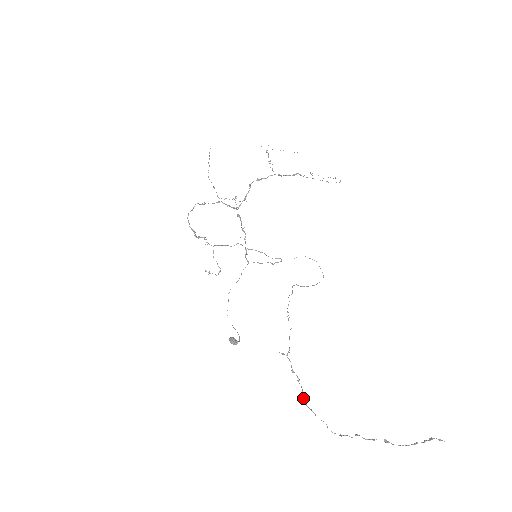
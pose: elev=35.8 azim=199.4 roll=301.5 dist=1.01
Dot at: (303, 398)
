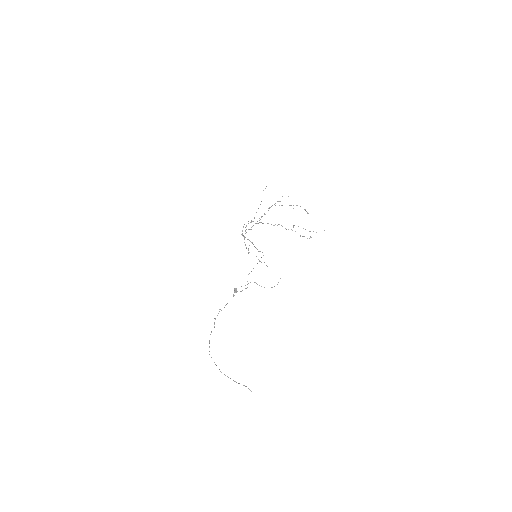
Dot at: (211, 332)
